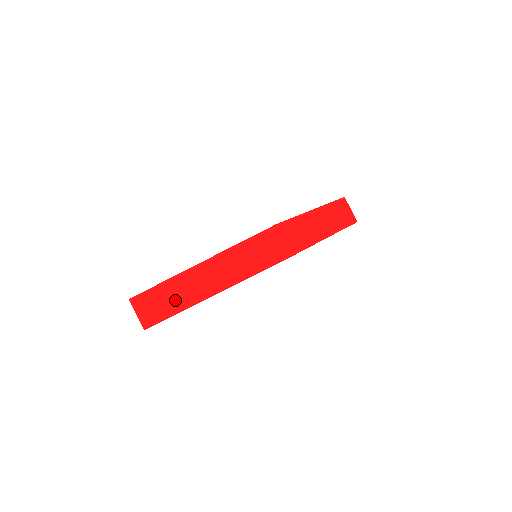
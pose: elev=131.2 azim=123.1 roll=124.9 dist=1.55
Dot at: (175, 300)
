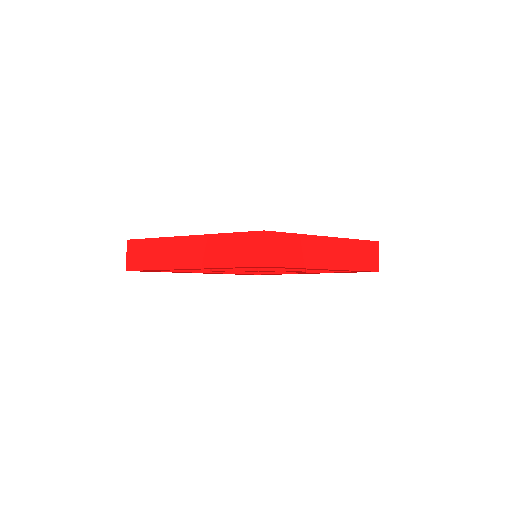
Dot at: (158, 258)
